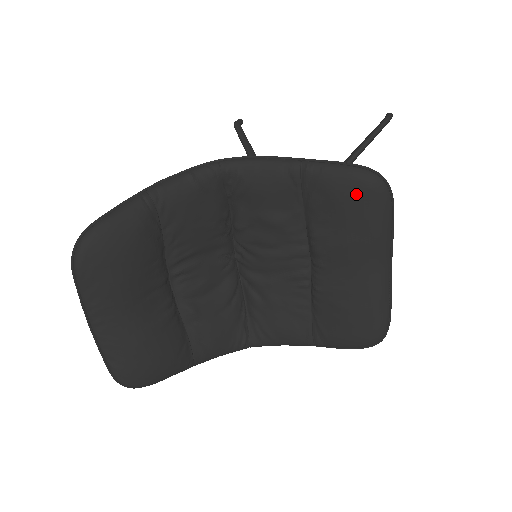
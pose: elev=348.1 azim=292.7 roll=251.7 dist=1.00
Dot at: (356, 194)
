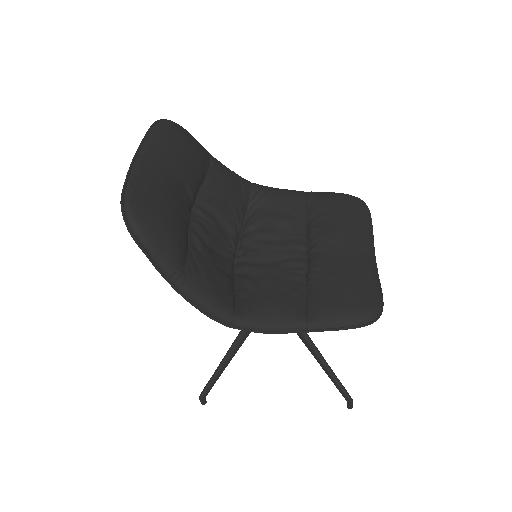
Dot at: (346, 201)
